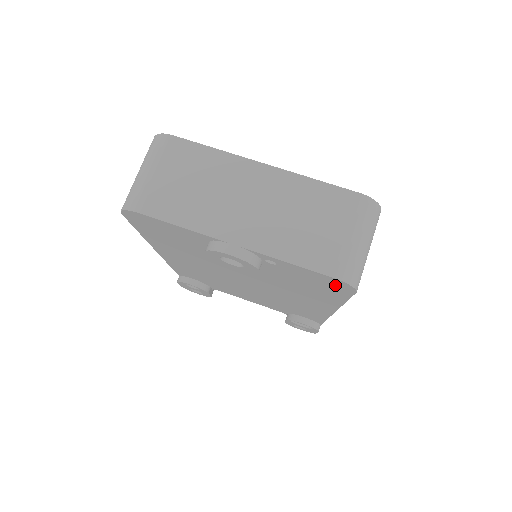
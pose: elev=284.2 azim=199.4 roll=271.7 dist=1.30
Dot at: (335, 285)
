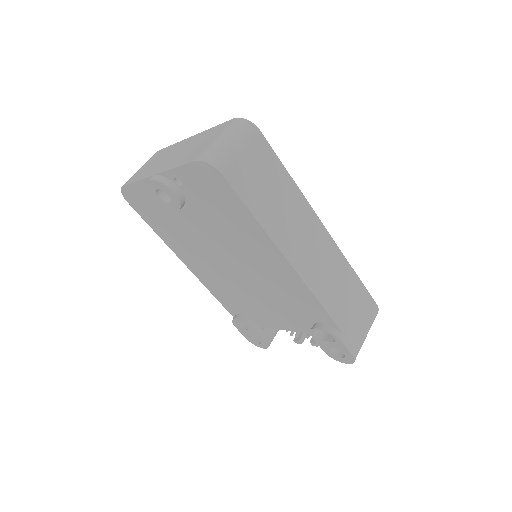
Dot at: (211, 177)
